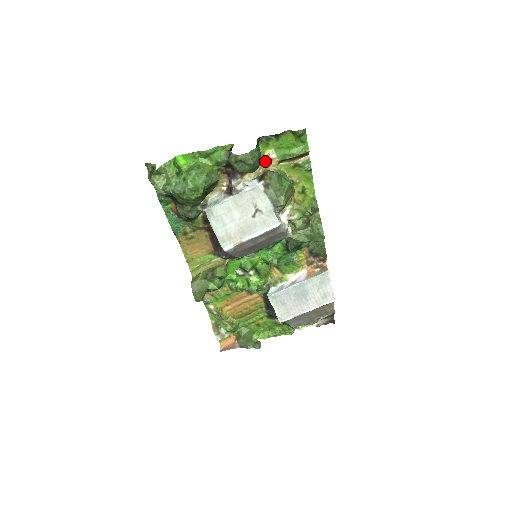
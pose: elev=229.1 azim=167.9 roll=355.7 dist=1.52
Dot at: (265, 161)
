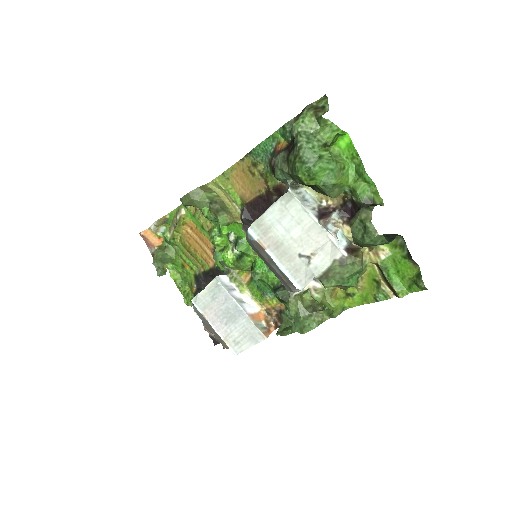
Dot at: (373, 246)
